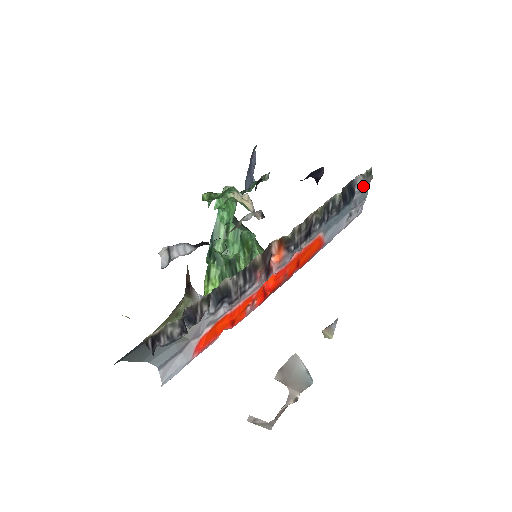
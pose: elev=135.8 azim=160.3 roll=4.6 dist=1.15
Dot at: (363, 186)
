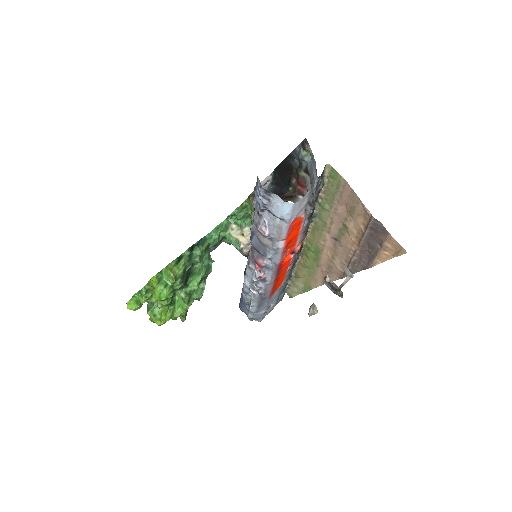
Dot at: (283, 295)
